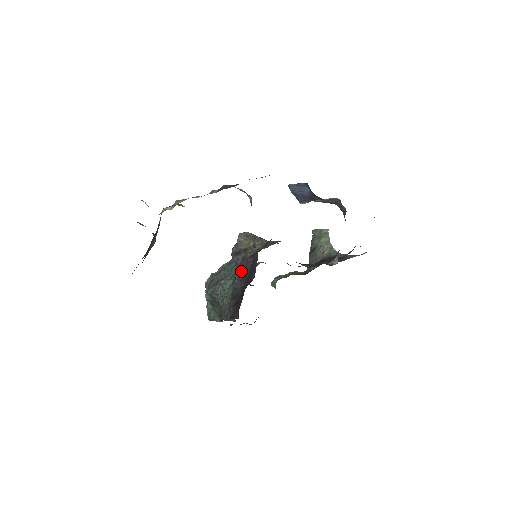
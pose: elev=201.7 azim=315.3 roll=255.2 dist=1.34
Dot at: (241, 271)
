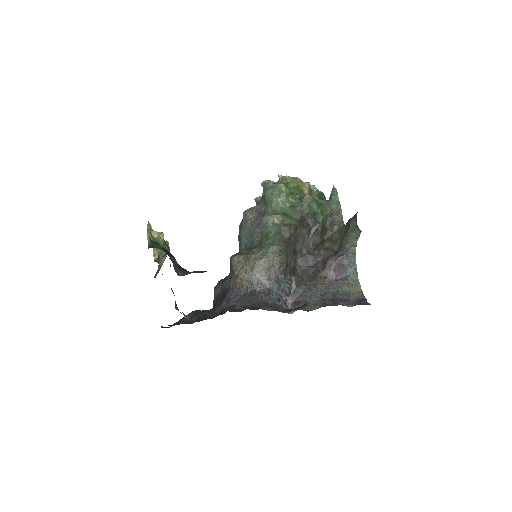
Dot at: occluded
